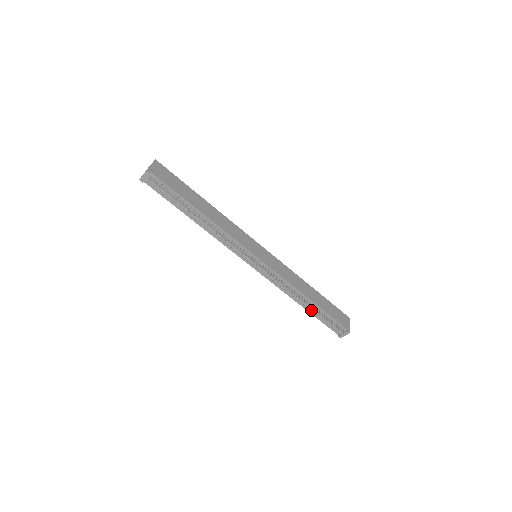
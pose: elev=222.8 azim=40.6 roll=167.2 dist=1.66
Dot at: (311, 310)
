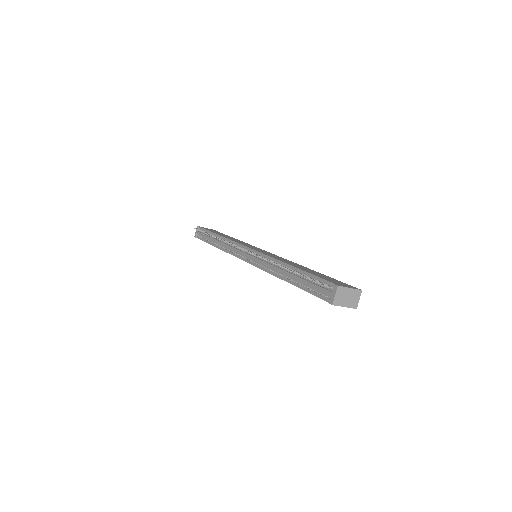
Dot at: (296, 281)
